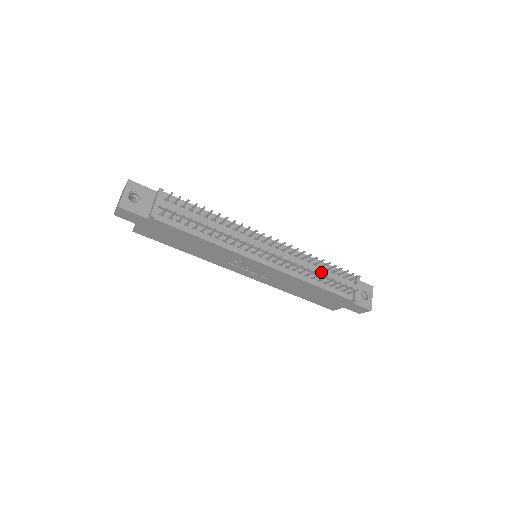
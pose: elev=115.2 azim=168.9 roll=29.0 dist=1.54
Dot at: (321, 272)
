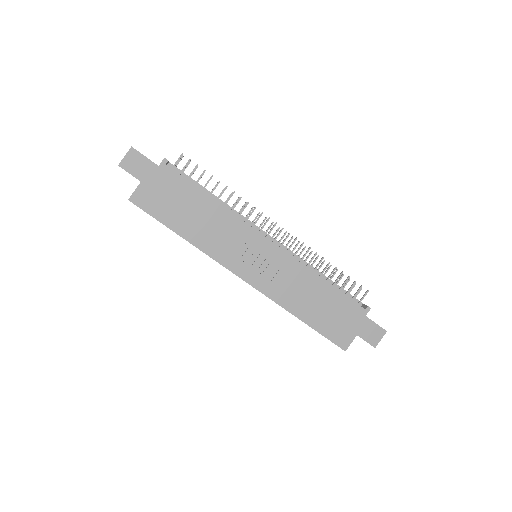
Dot at: (325, 276)
